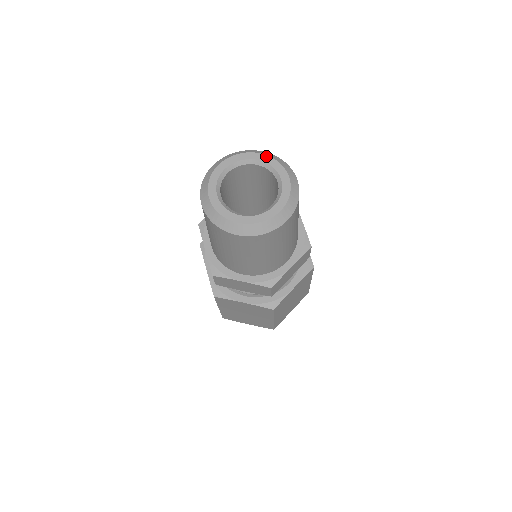
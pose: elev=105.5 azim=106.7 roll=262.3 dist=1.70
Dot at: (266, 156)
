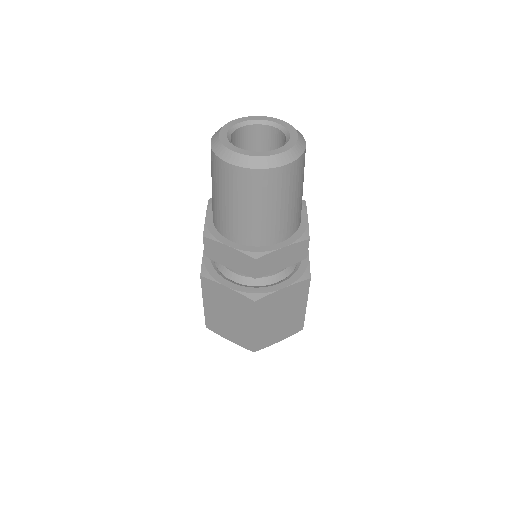
Dot at: (283, 121)
